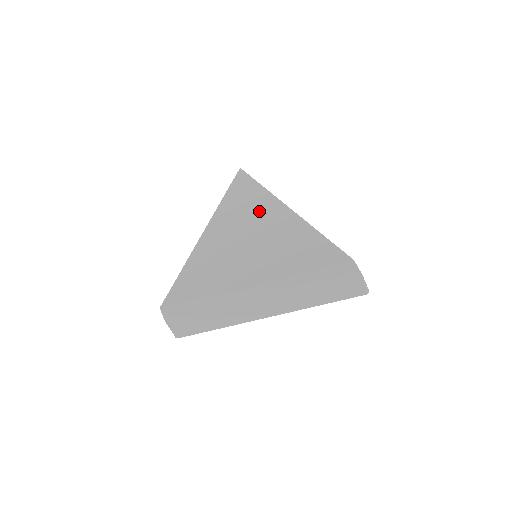
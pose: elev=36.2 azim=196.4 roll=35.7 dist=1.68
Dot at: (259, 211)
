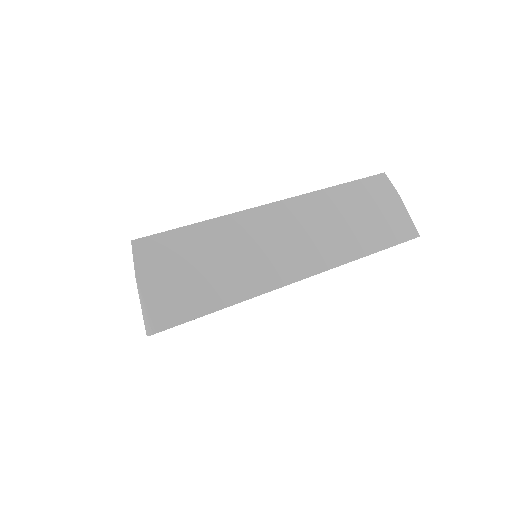
Dot at: occluded
